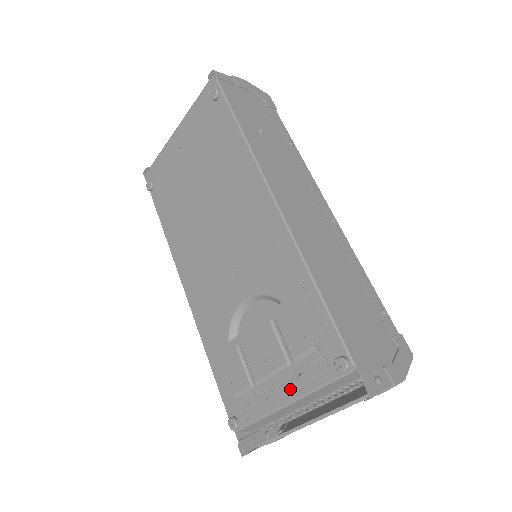
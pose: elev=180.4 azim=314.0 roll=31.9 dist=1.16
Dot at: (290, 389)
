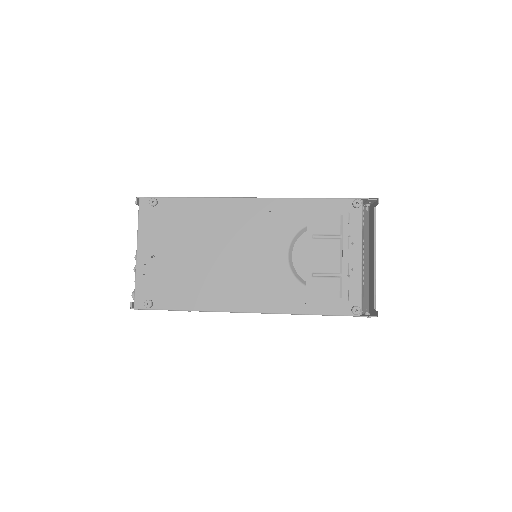
Dot at: (355, 247)
